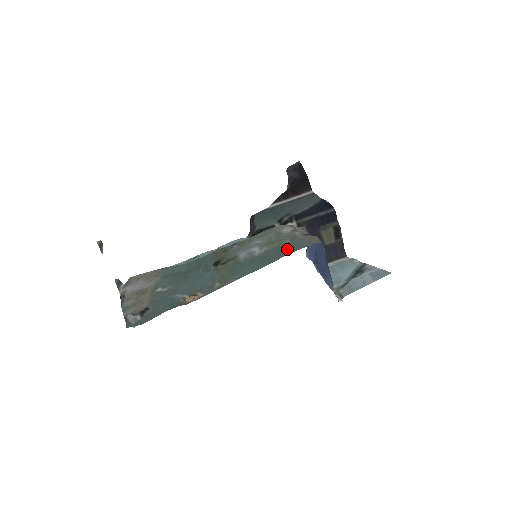
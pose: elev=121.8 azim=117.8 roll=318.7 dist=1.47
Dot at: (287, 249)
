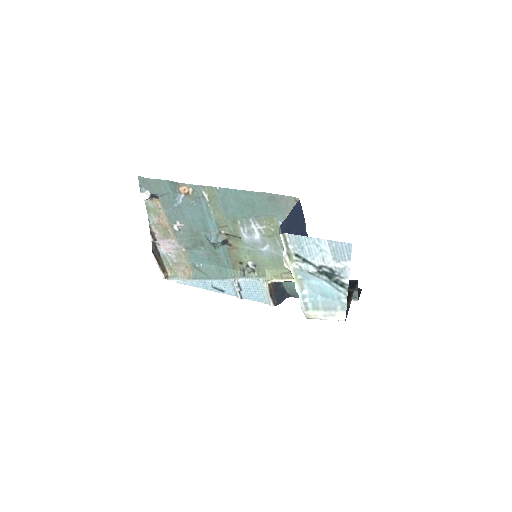
Dot at: (271, 204)
